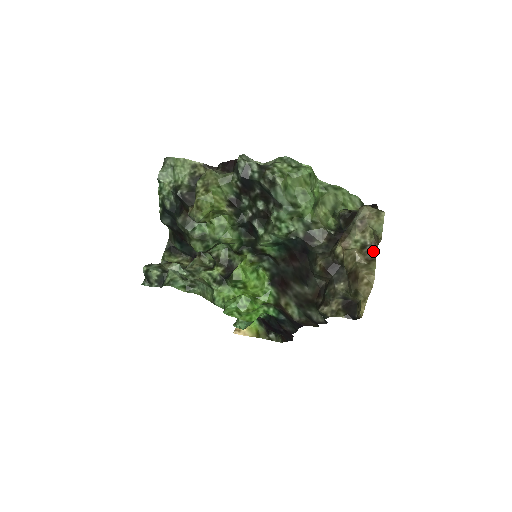
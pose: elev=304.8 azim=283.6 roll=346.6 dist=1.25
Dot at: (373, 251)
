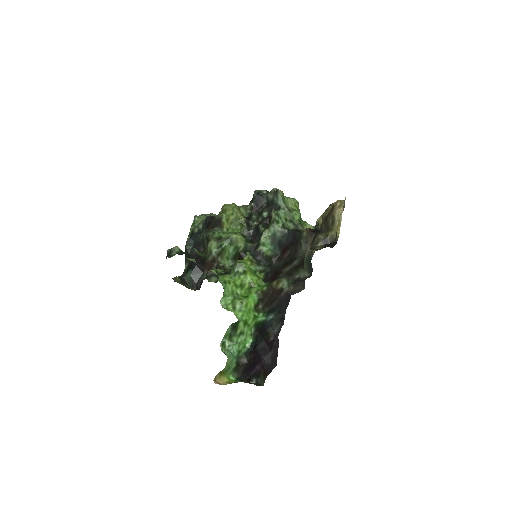
Dot at: occluded
